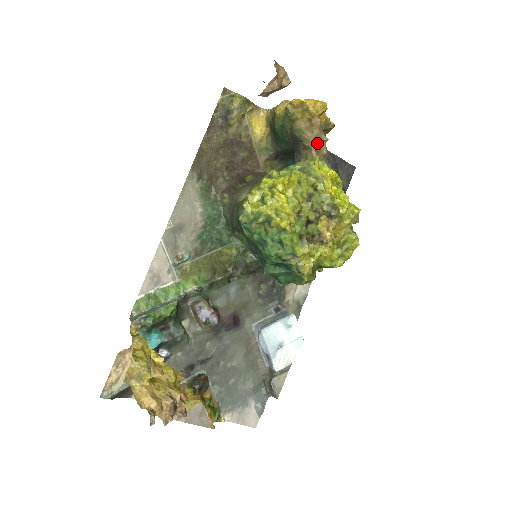
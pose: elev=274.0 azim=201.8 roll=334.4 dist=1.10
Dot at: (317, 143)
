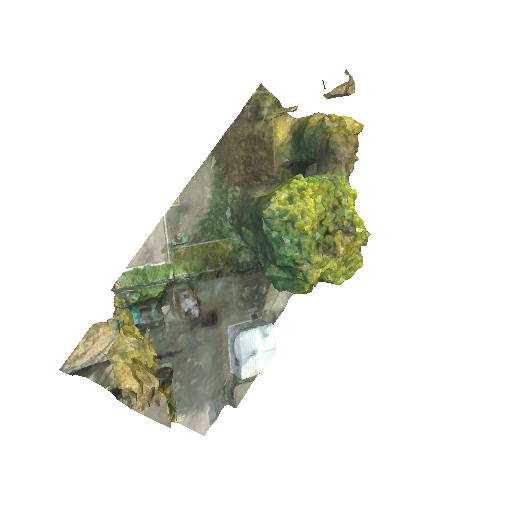
Dot at: (348, 160)
